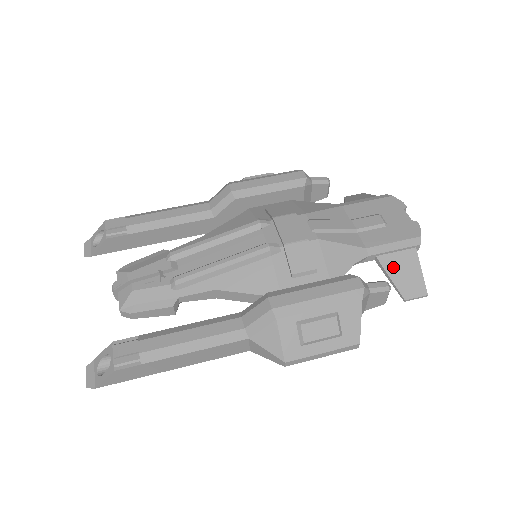
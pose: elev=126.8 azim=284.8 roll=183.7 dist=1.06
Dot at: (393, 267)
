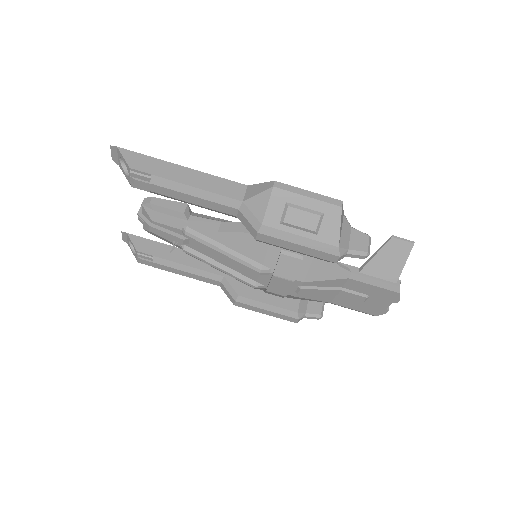
Dot at: occluded
